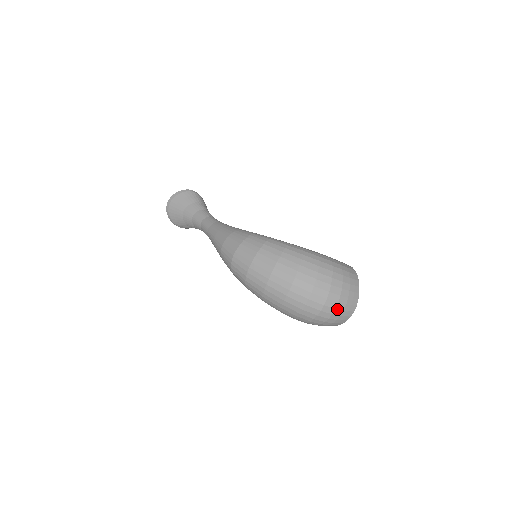
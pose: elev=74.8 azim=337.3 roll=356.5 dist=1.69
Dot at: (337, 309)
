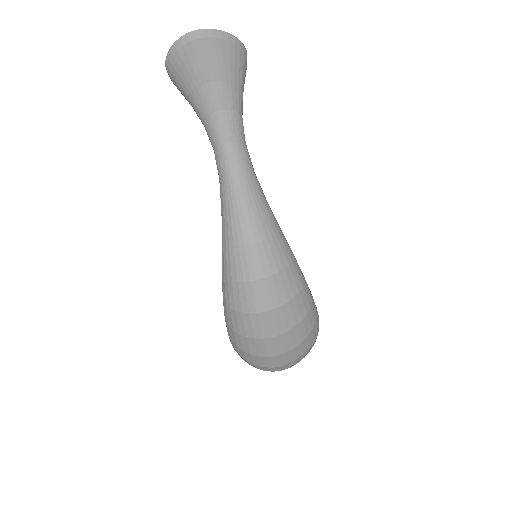
Dot at: occluded
